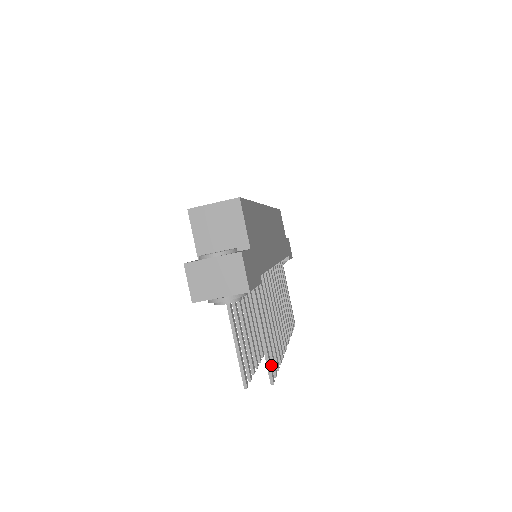
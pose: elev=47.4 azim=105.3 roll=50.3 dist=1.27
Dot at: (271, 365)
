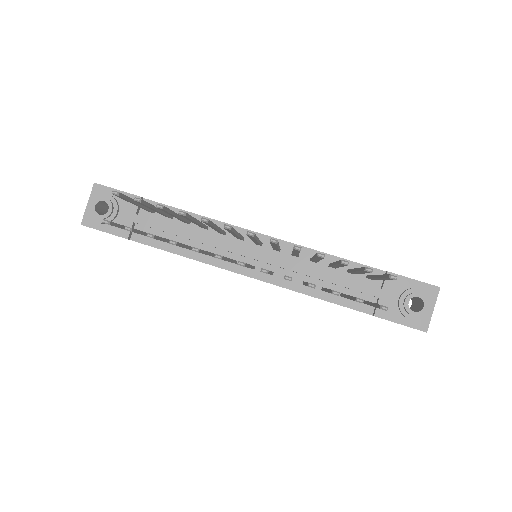
Dot at: occluded
